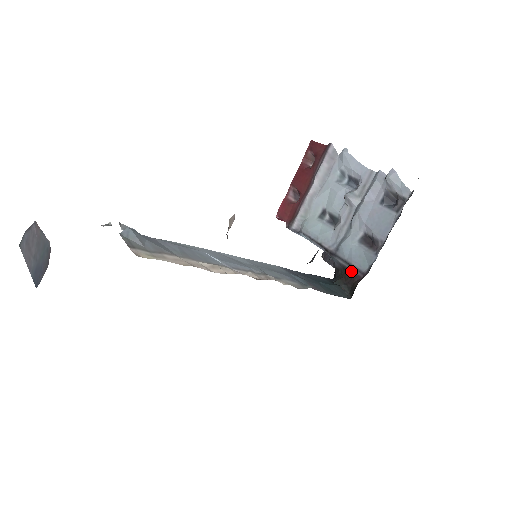
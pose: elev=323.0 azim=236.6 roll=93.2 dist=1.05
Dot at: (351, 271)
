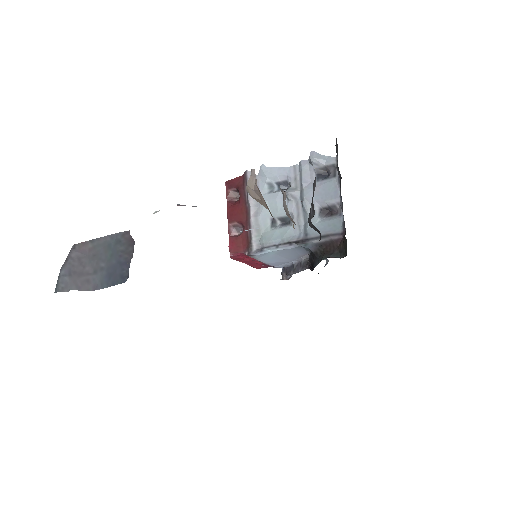
Dot at: (329, 241)
